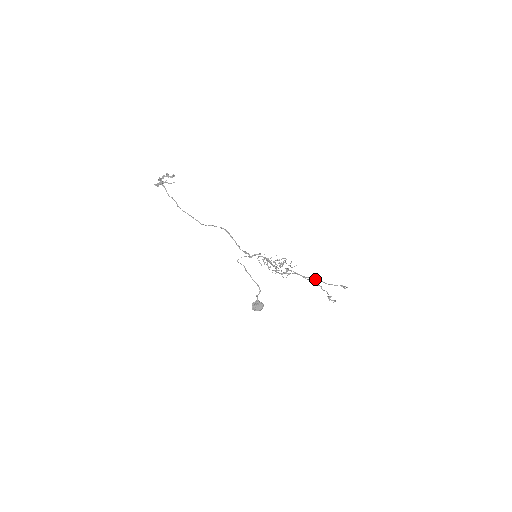
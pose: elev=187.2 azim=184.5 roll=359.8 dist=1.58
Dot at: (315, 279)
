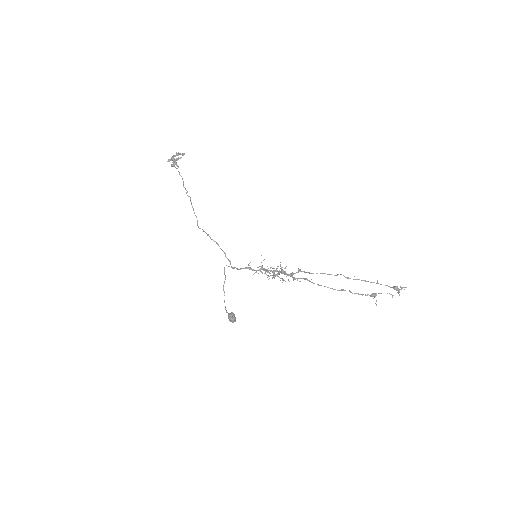
Dot at: (347, 278)
